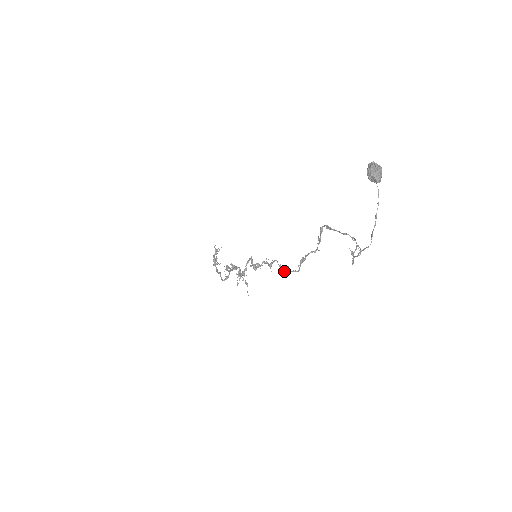
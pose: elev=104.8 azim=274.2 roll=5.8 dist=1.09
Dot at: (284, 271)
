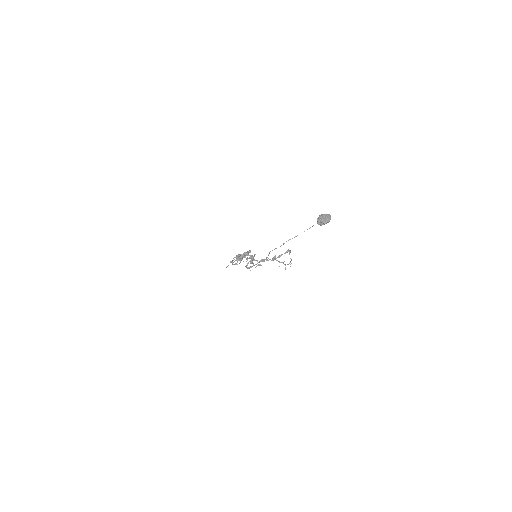
Dot at: (250, 262)
